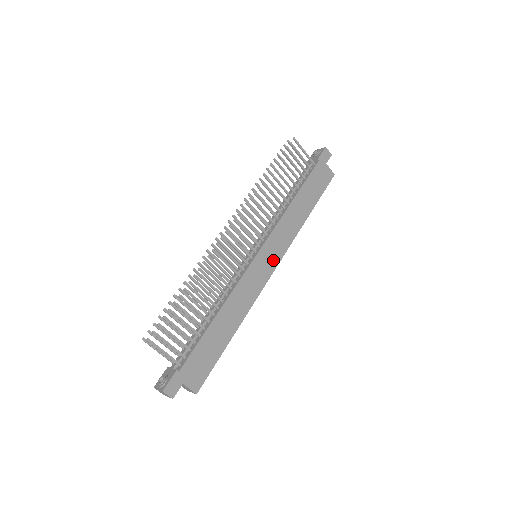
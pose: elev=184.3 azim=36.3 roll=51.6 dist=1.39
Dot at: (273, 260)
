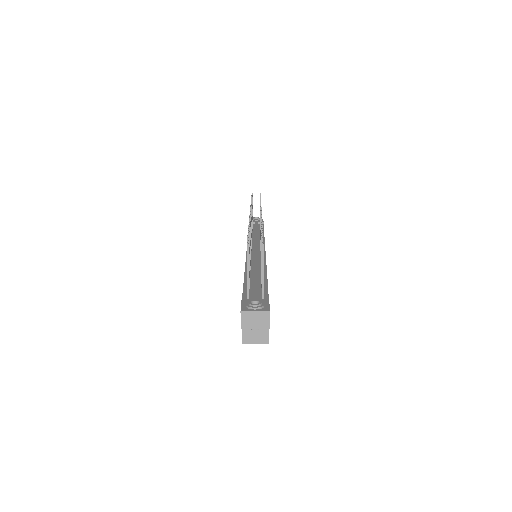
Dot at: occluded
